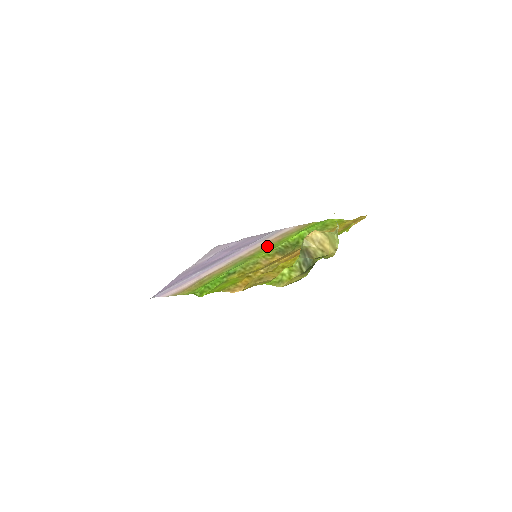
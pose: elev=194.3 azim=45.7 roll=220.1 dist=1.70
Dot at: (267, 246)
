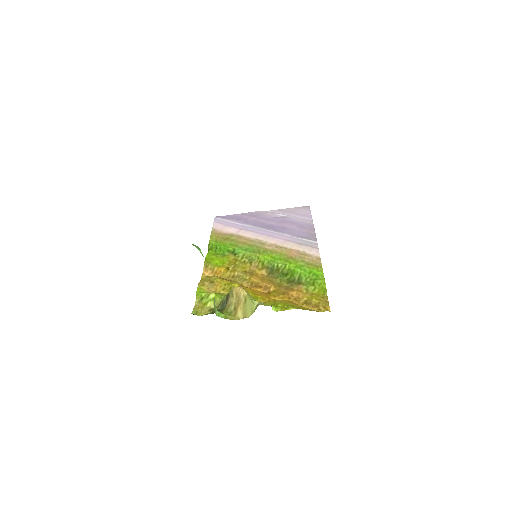
Dot at: (280, 253)
